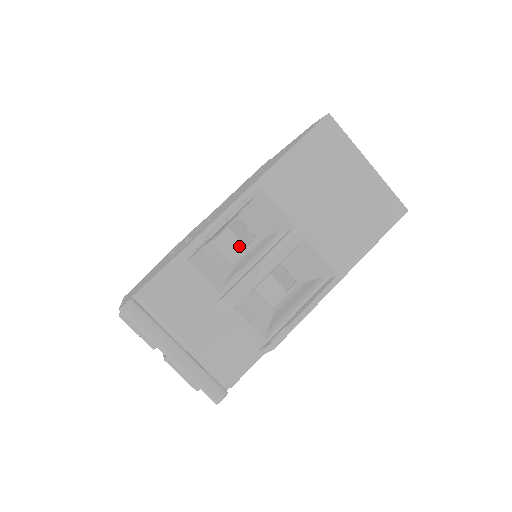
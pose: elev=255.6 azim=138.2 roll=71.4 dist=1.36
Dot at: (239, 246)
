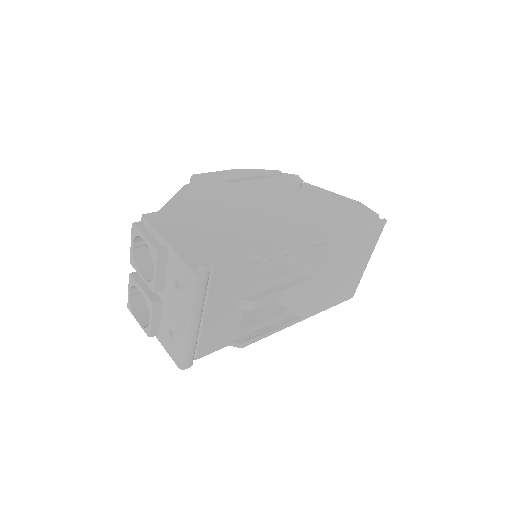
Dot at: occluded
